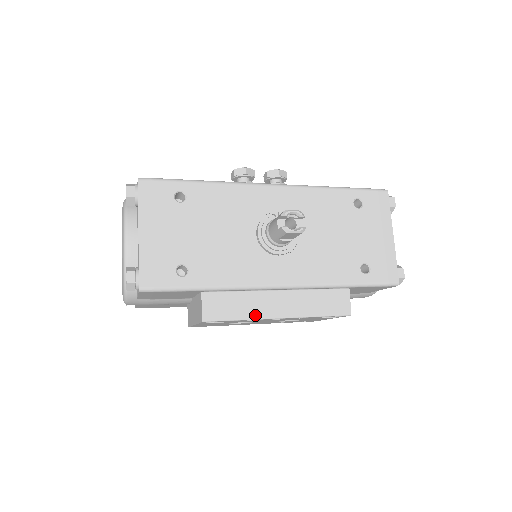
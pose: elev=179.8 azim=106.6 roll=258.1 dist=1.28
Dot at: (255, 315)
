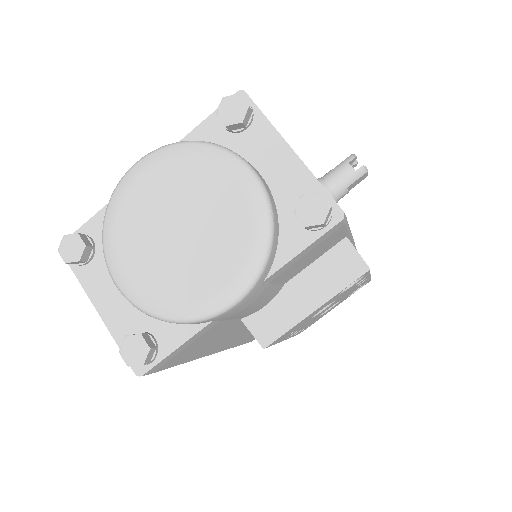
Dot at: occluded
